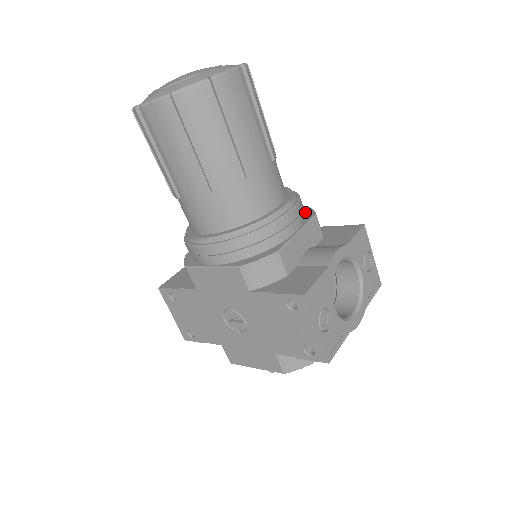
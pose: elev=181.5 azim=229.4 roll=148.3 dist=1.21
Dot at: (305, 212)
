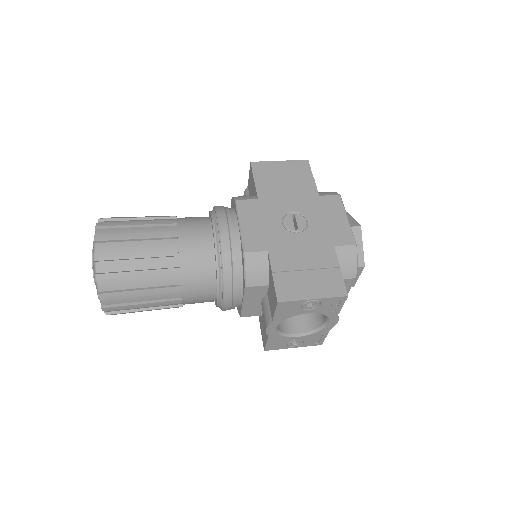
Dot at: (243, 269)
